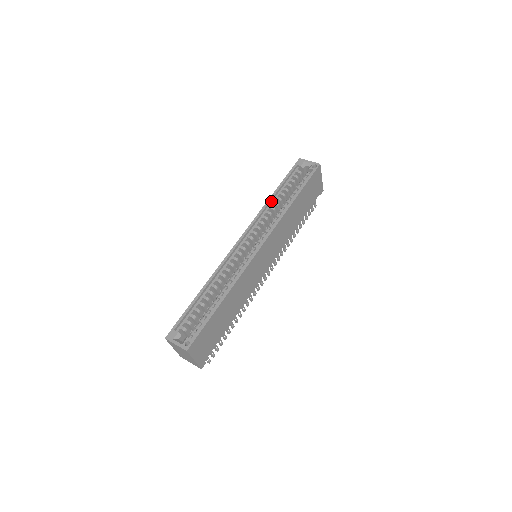
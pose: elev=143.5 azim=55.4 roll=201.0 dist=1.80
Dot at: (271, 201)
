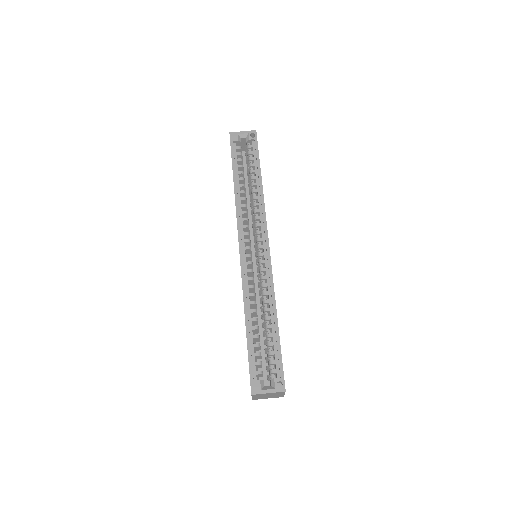
Dot at: (237, 192)
